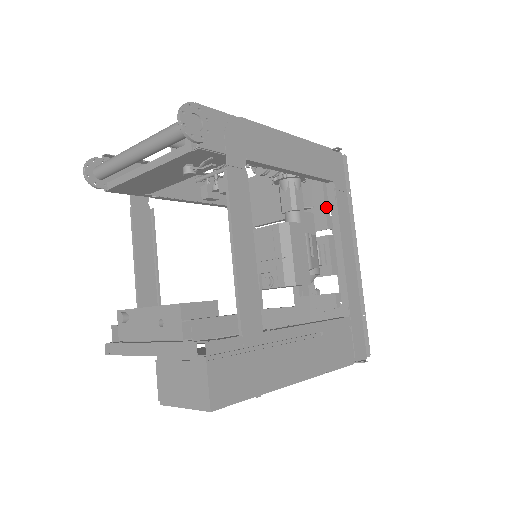
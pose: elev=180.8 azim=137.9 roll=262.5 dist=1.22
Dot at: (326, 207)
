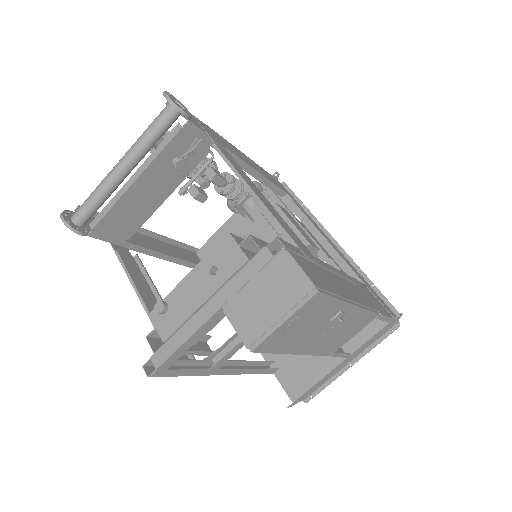
Dot at: (291, 214)
